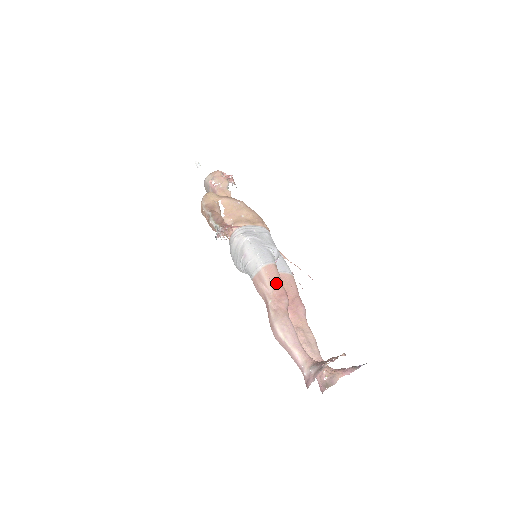
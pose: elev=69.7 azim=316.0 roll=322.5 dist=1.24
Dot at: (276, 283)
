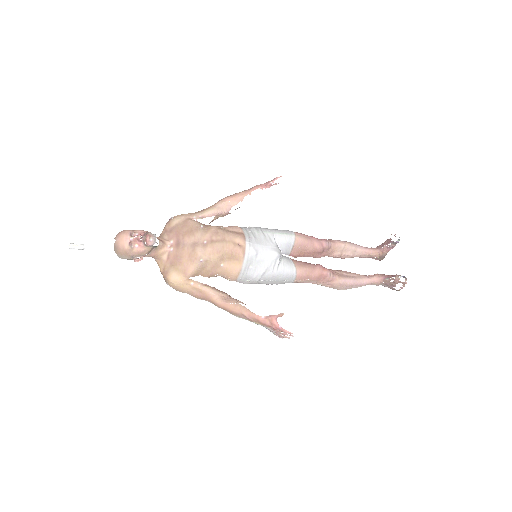
Dot at: (313, 277)
